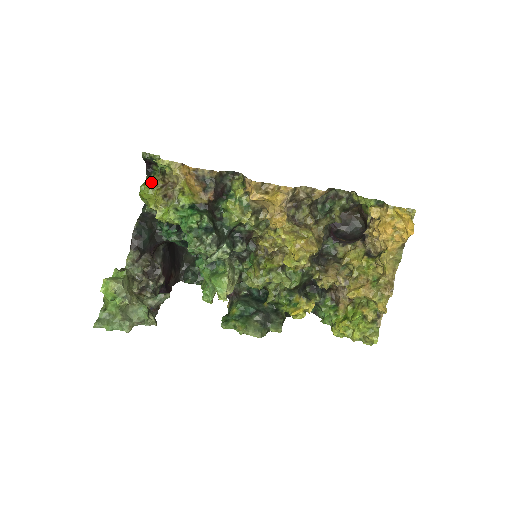
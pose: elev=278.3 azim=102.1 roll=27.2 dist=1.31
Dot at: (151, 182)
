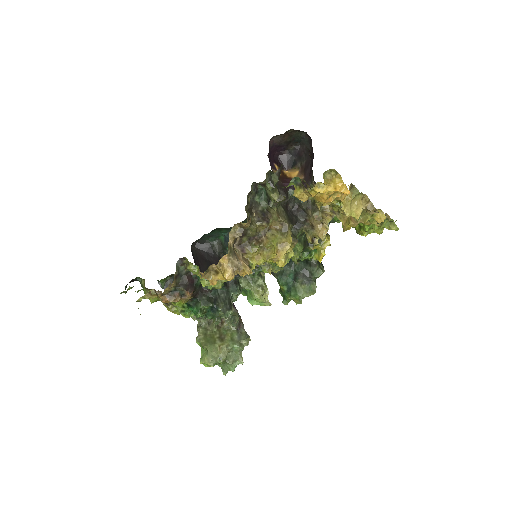
Dot at: occluded
